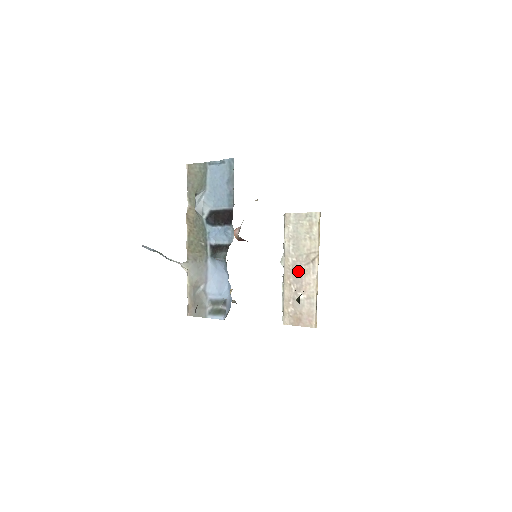
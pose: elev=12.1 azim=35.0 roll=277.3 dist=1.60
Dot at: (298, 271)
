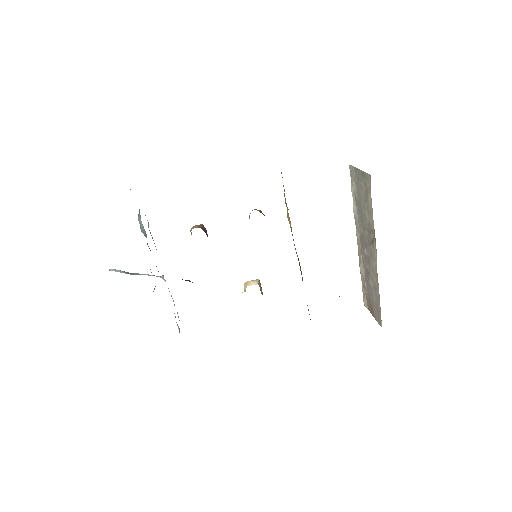
Dot at: (365, 249)
